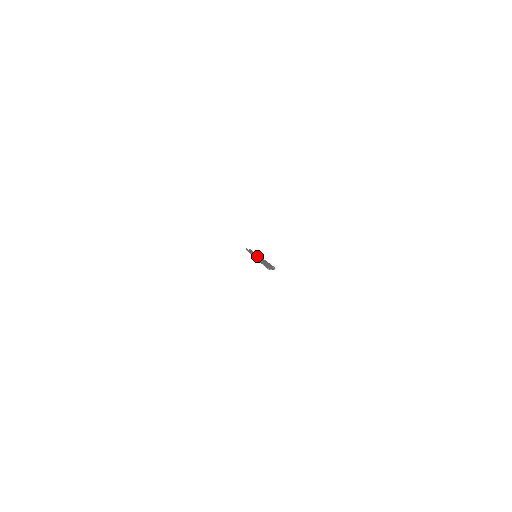
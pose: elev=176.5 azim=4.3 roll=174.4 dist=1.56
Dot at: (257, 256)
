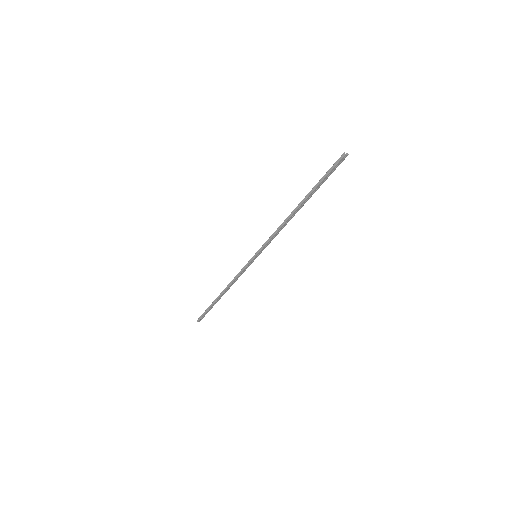
Dot at: occluded
